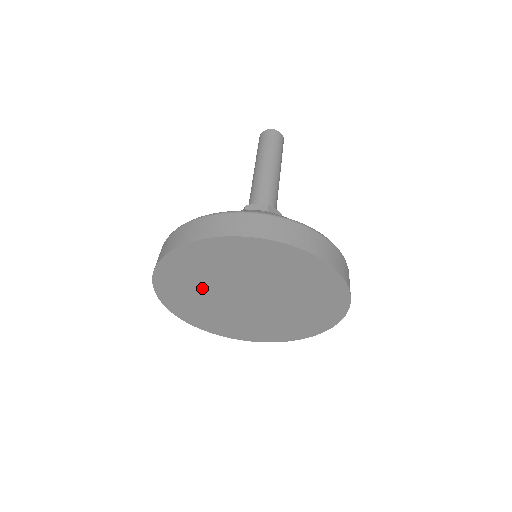
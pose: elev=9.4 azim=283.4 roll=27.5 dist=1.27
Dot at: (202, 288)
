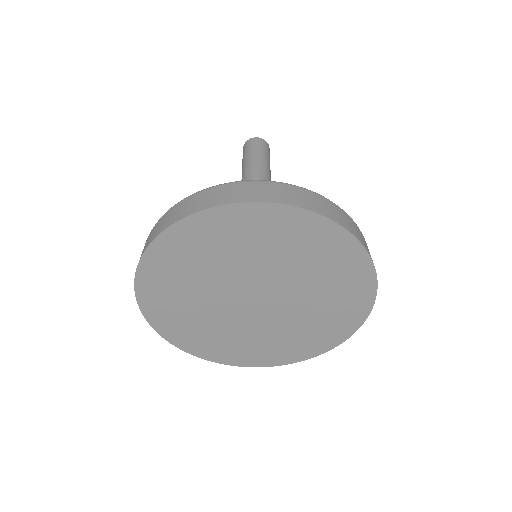
Dot at: (200, 281)
